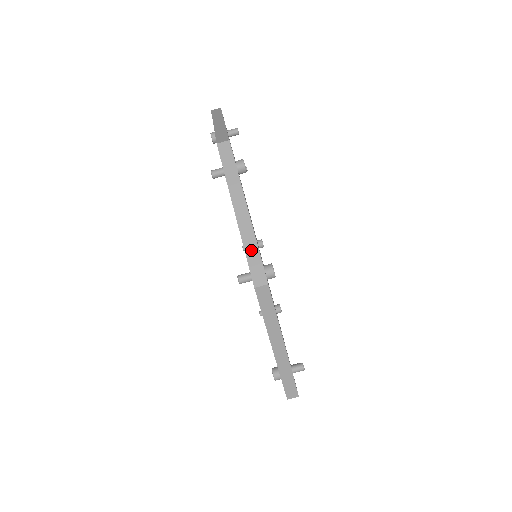
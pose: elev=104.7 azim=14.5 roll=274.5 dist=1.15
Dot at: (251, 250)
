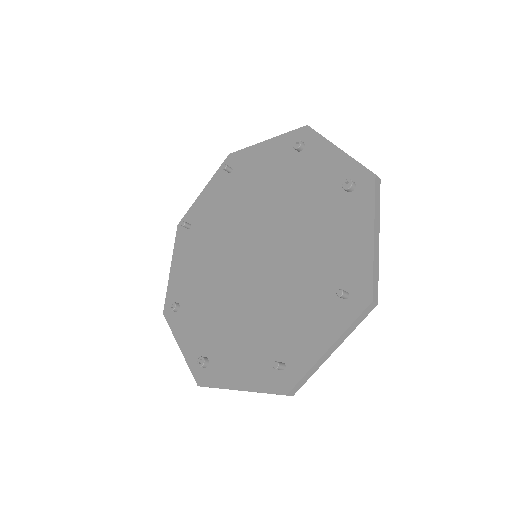
Dot at: (308, 375)
